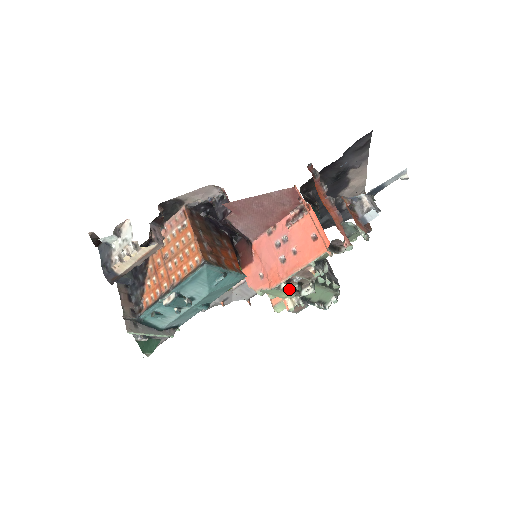
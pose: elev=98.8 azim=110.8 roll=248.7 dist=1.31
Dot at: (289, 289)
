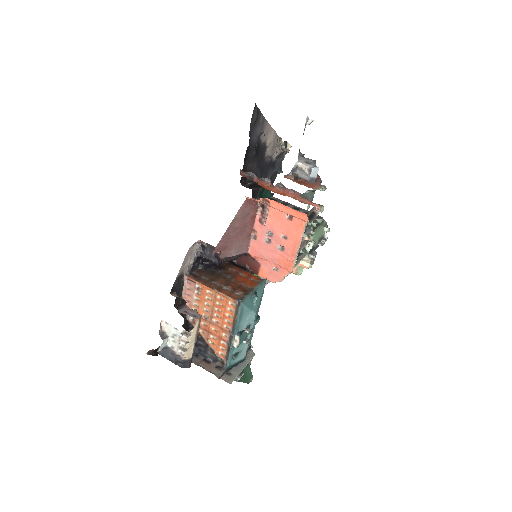
Dot at: occluded
